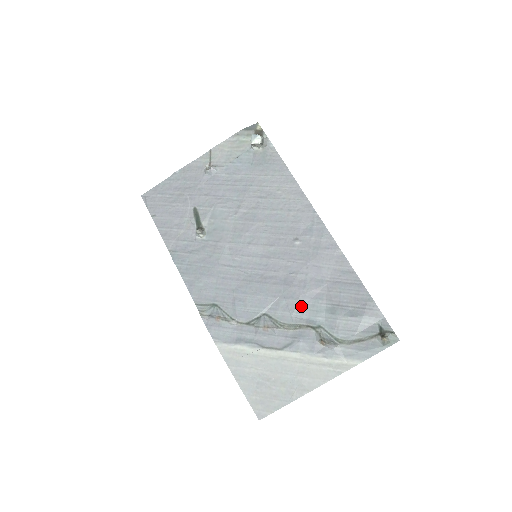
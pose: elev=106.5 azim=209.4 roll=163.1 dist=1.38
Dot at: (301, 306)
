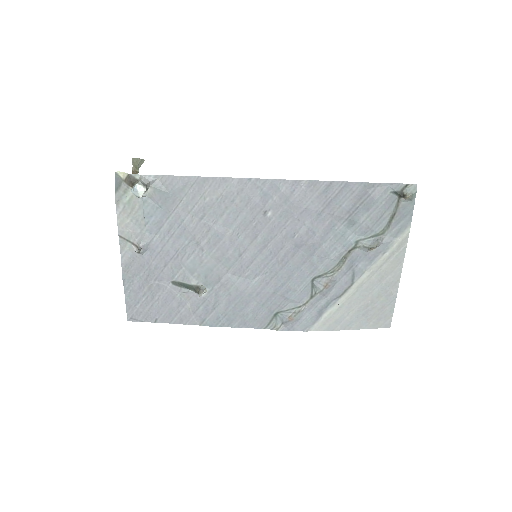
Dot at: (328, 246)
